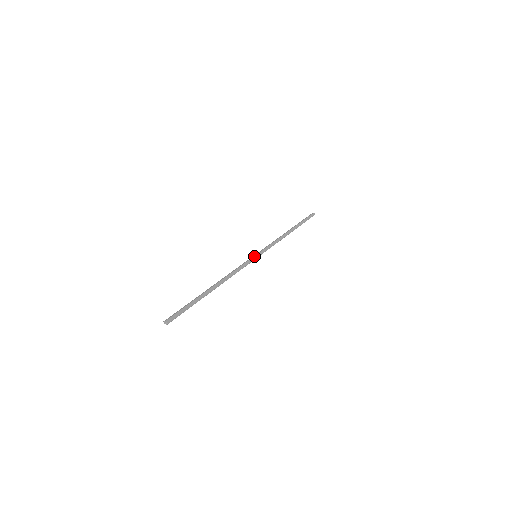
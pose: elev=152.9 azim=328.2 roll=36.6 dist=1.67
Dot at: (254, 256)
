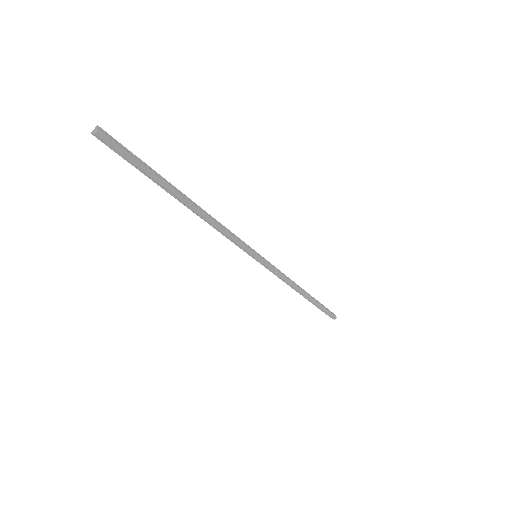
Dot at: (253, 249)
